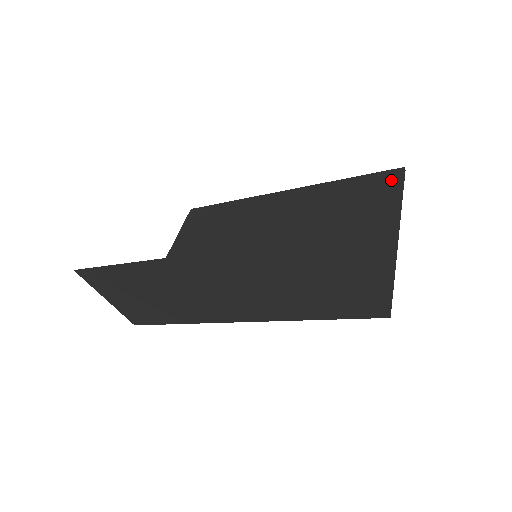
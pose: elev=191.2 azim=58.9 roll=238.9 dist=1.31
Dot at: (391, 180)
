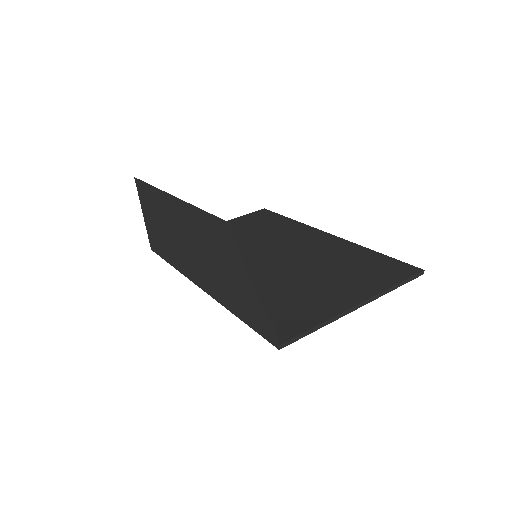
Dot at: (403, 272)
